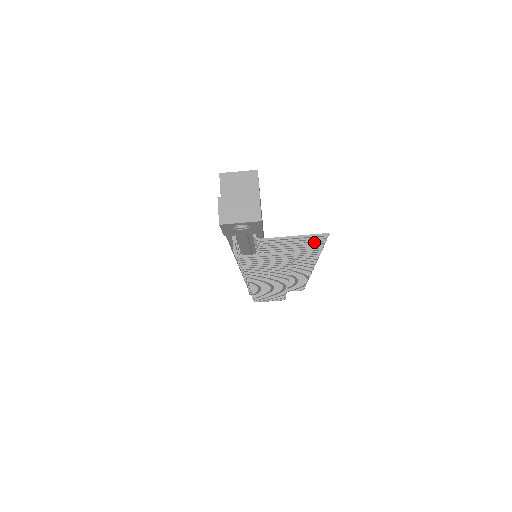
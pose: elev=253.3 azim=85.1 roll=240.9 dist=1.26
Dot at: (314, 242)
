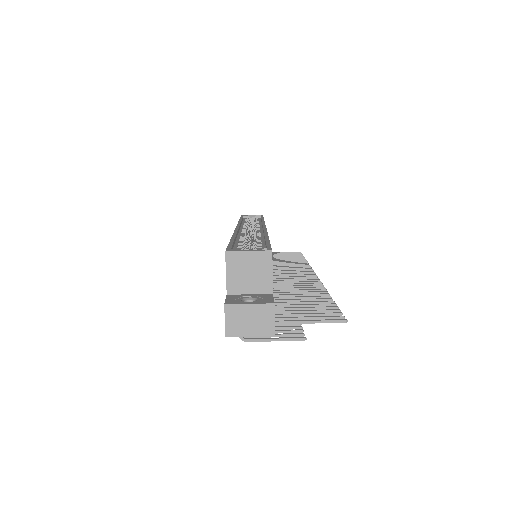
Dot at: (328, 311)
